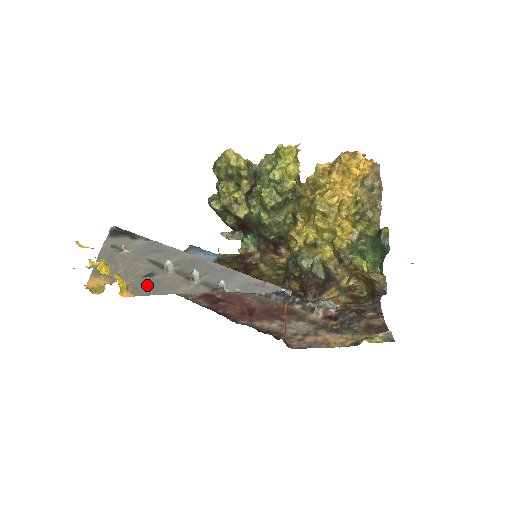
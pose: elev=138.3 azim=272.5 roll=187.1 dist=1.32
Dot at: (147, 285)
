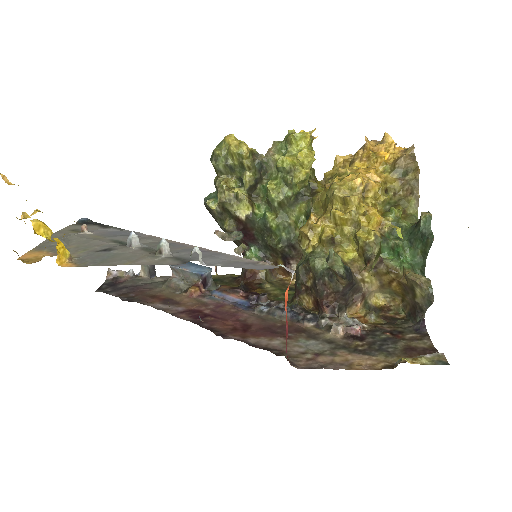
Dot at: (98, 257)
